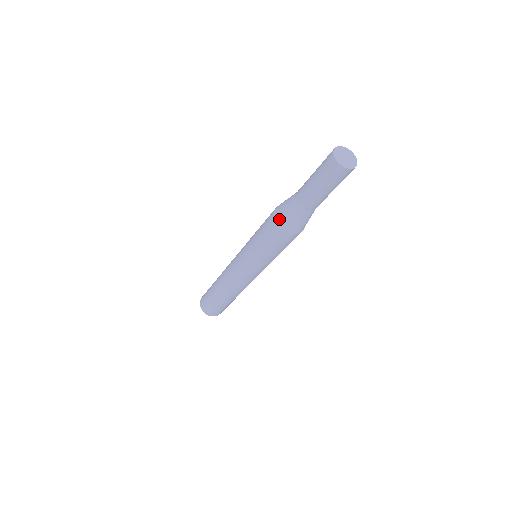
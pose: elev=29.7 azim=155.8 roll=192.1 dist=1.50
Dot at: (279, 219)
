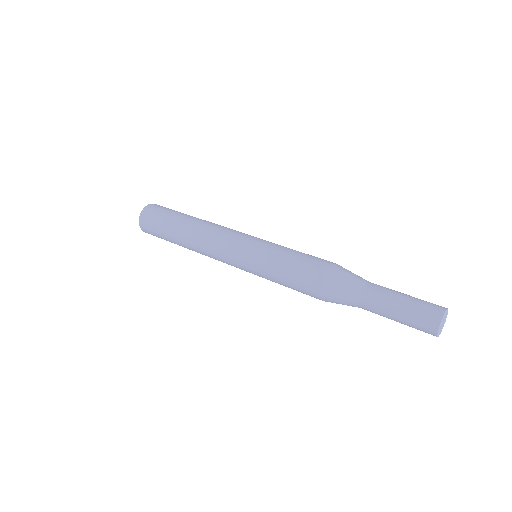
Dot at: (327, 300)
